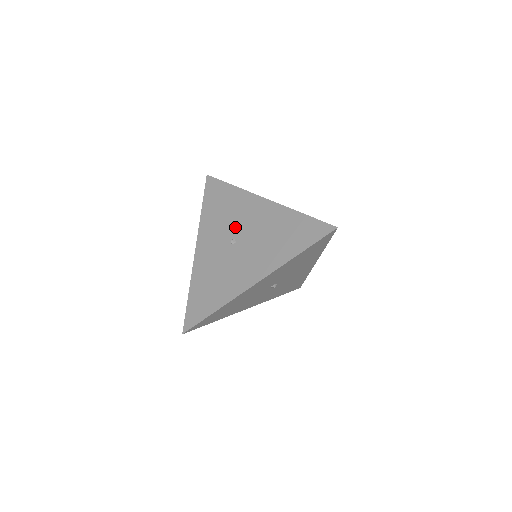
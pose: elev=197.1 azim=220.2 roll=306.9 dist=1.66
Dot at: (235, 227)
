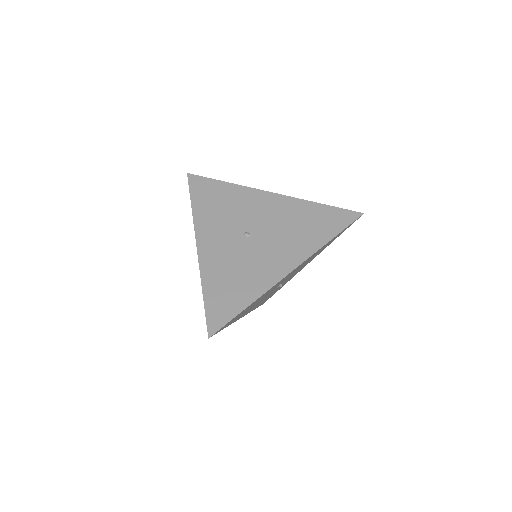
Dot at: (244, 221)
